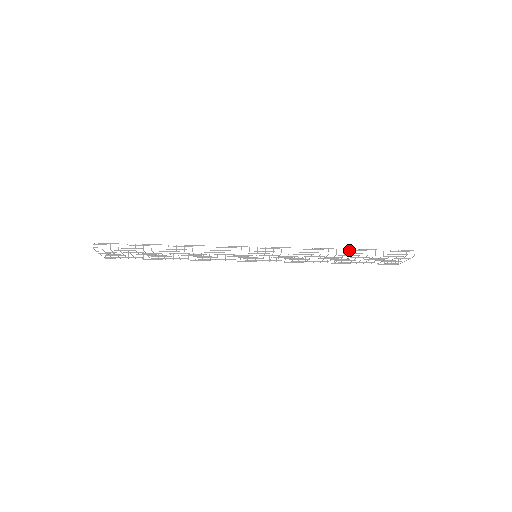
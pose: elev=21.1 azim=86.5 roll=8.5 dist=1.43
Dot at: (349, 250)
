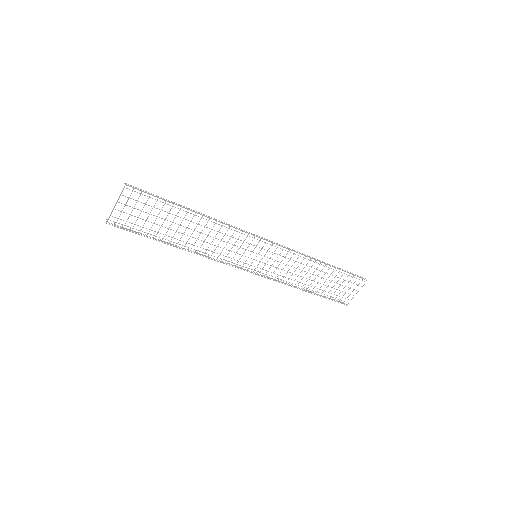
Dot at: (327, 263)
